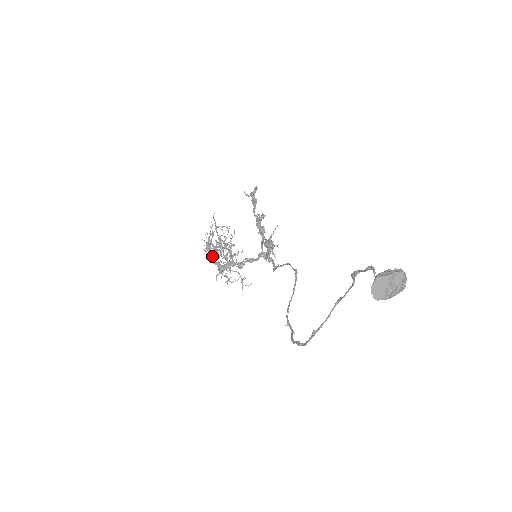
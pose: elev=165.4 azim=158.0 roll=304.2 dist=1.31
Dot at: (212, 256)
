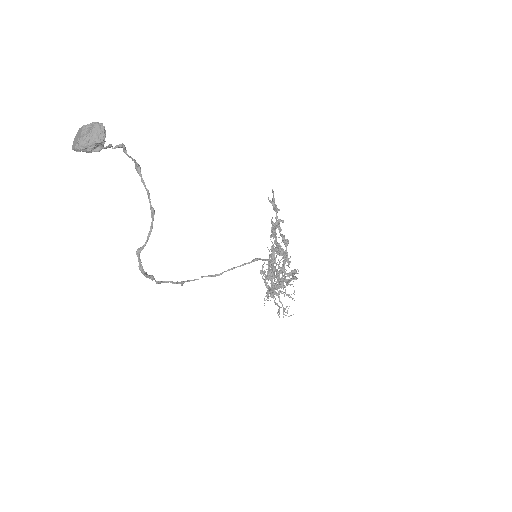
Dot at: (265, 278)
